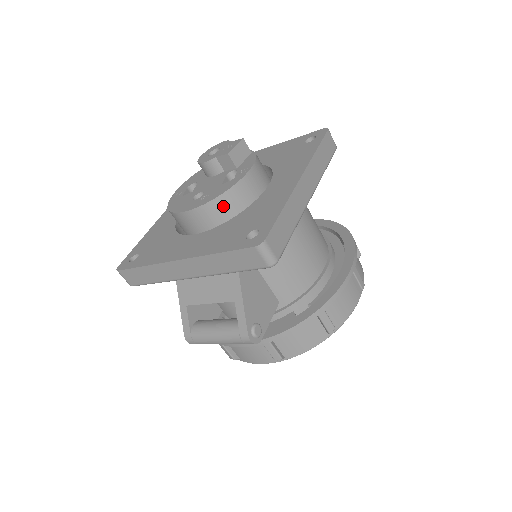
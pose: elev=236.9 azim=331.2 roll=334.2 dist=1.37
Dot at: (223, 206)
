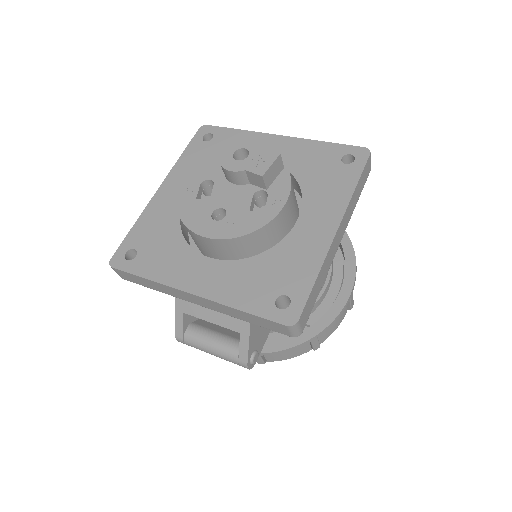
Dot at: (248, 242)
